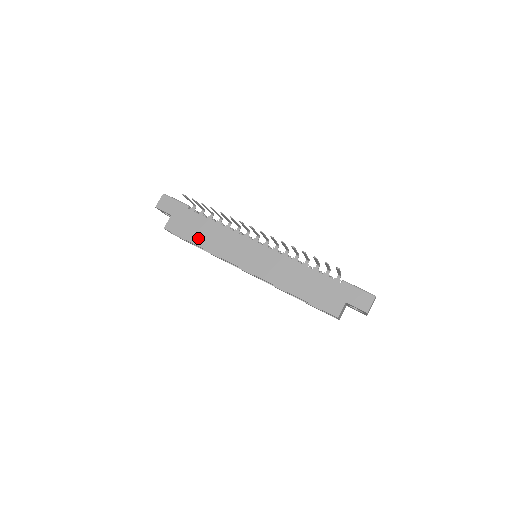
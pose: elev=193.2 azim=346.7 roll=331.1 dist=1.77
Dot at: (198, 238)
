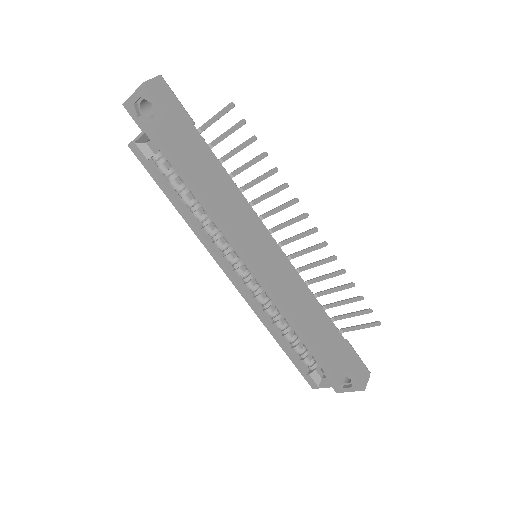
Dot at: (201, 180)
